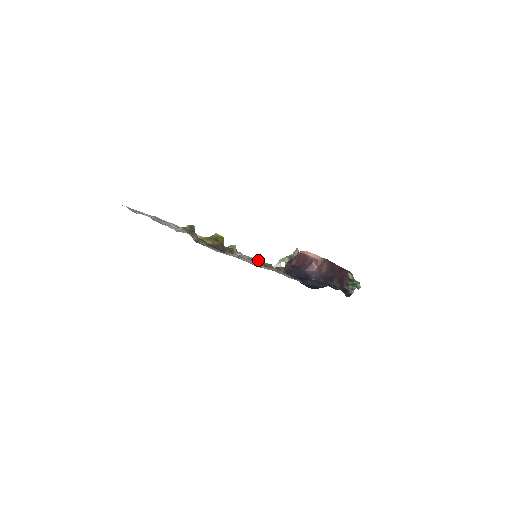
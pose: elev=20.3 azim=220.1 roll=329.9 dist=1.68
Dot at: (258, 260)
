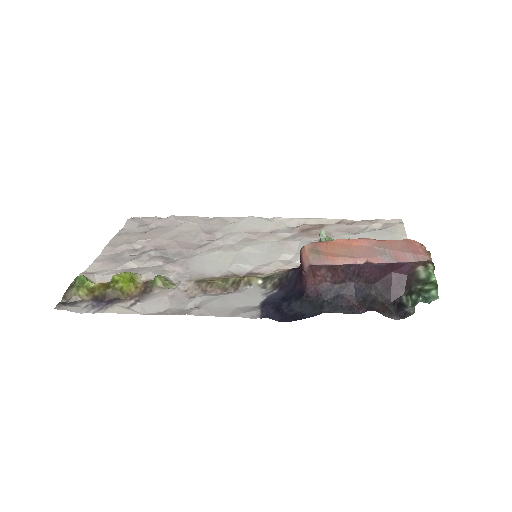
Dot at: (347, 225)
